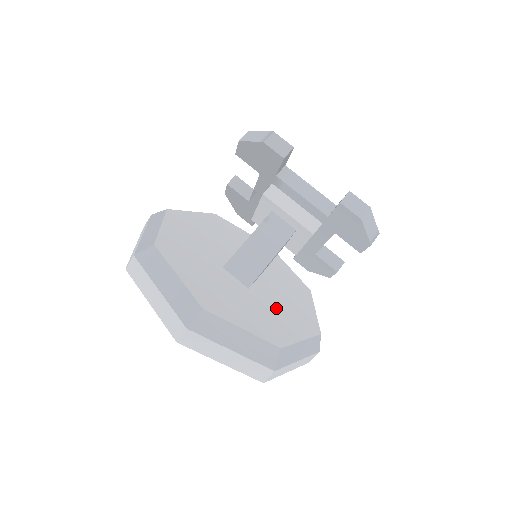
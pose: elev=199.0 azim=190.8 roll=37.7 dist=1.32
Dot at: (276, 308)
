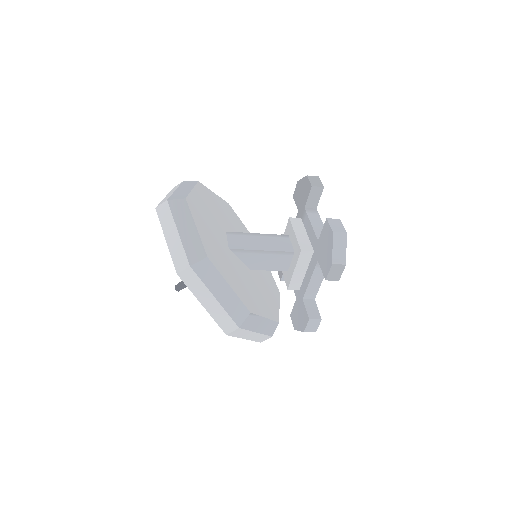
Dot at: (235, 270)
